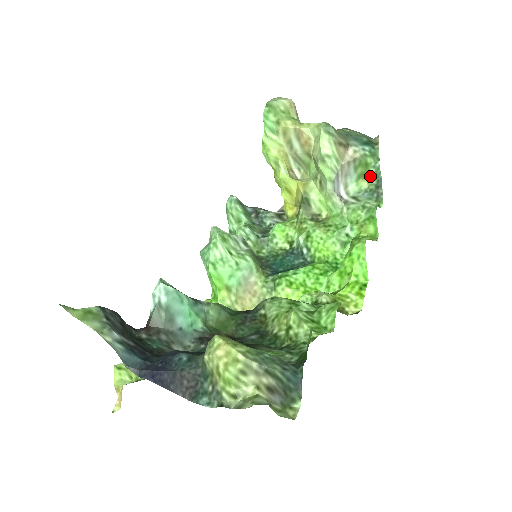
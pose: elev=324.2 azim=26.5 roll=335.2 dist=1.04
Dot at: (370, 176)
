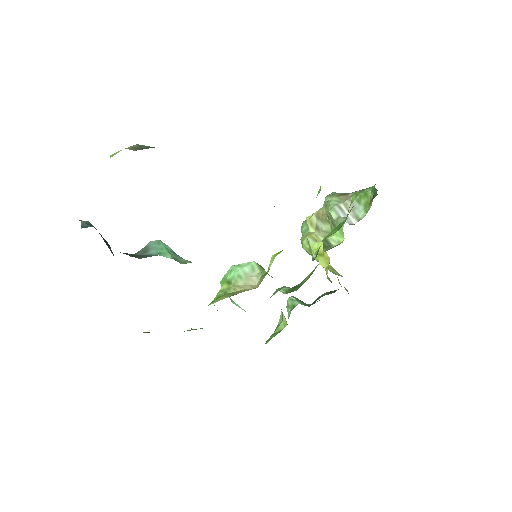
Dot at: occluded
